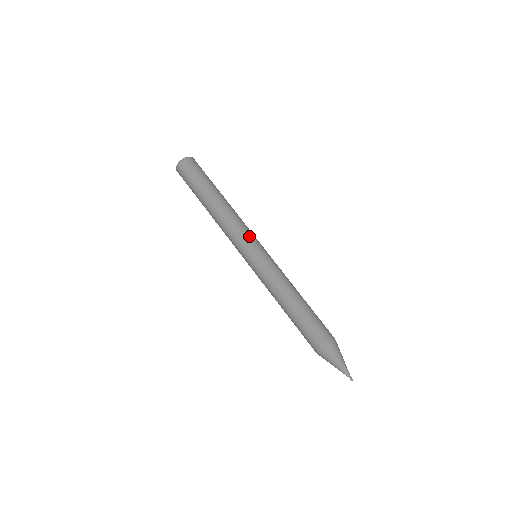
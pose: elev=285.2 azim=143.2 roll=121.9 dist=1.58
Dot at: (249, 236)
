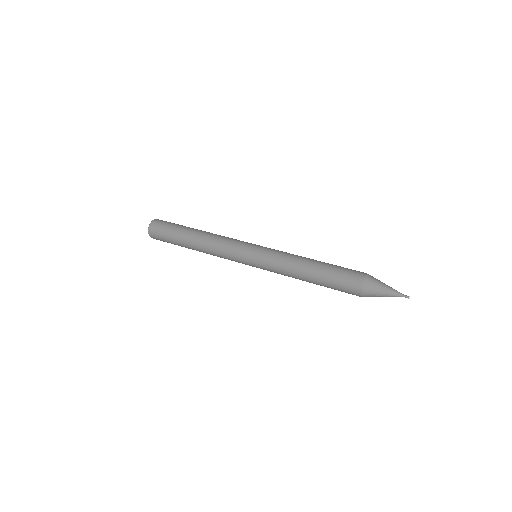
Dot at: (238, 244)
